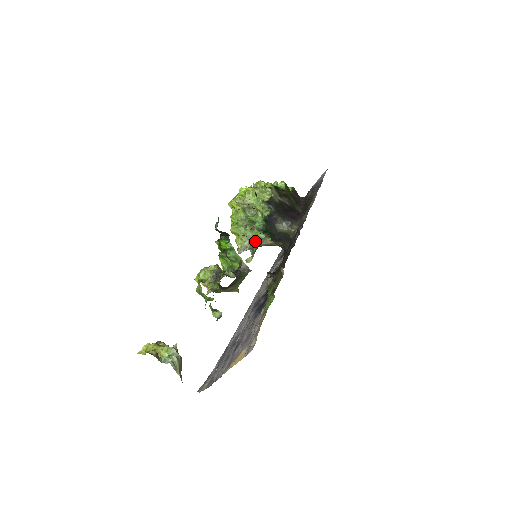
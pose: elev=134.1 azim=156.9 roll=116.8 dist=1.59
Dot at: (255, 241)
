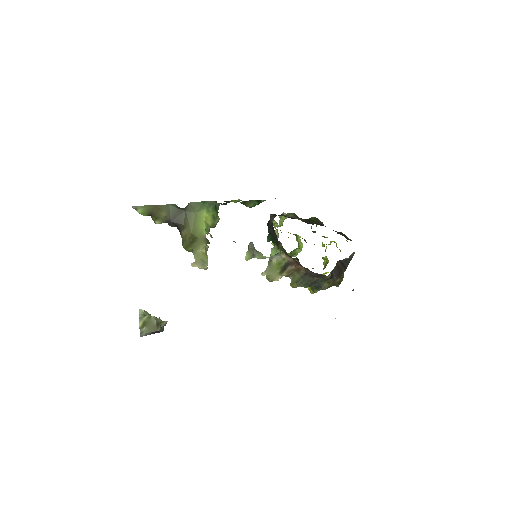
Dot at: occluded
